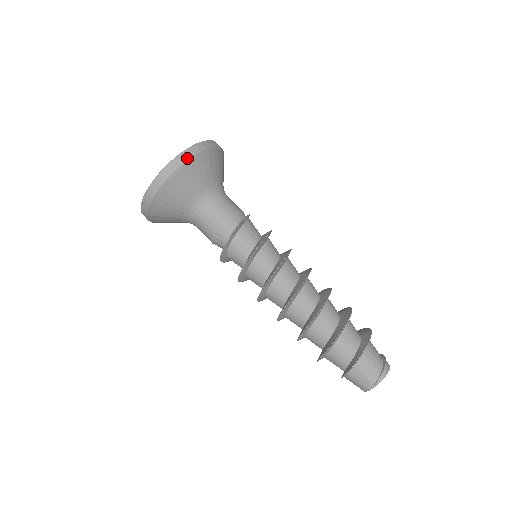
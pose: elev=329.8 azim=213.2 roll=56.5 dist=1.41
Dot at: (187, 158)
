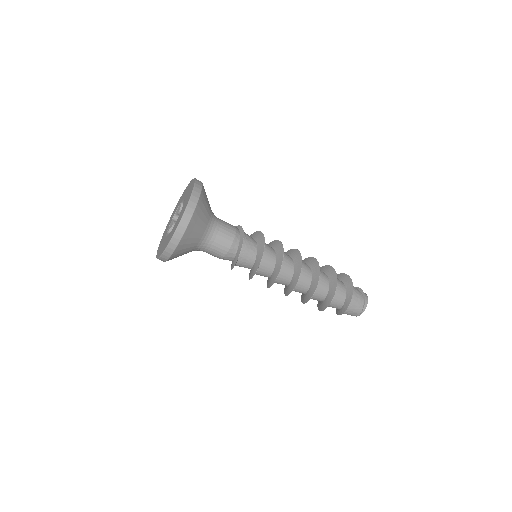
Dot at: (187, 223)
